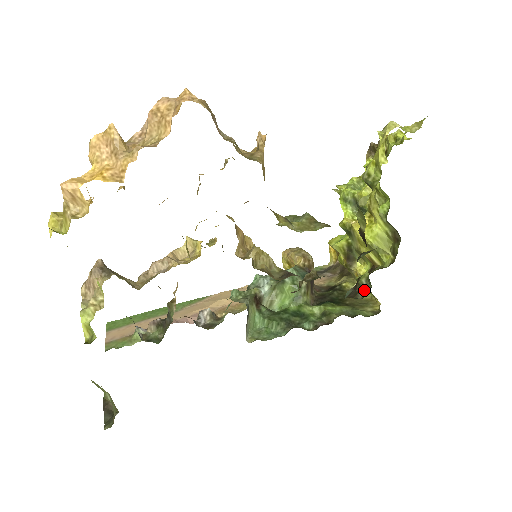
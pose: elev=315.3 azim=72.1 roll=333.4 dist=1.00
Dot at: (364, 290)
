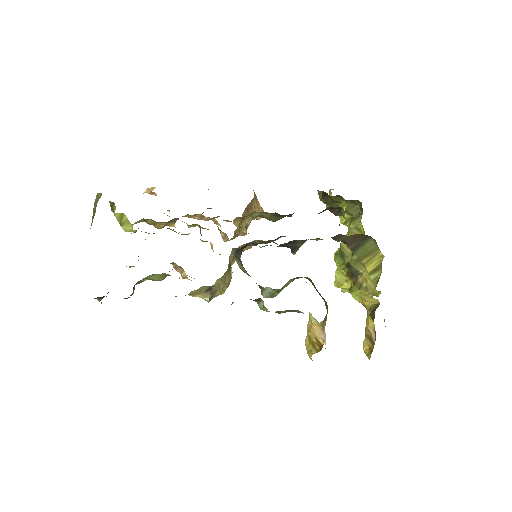
Dot at: occluded
